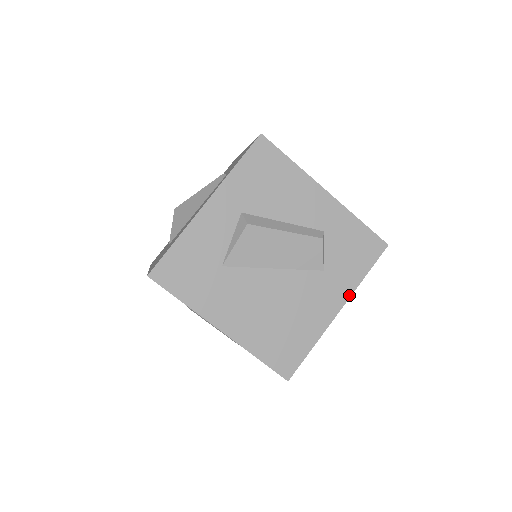
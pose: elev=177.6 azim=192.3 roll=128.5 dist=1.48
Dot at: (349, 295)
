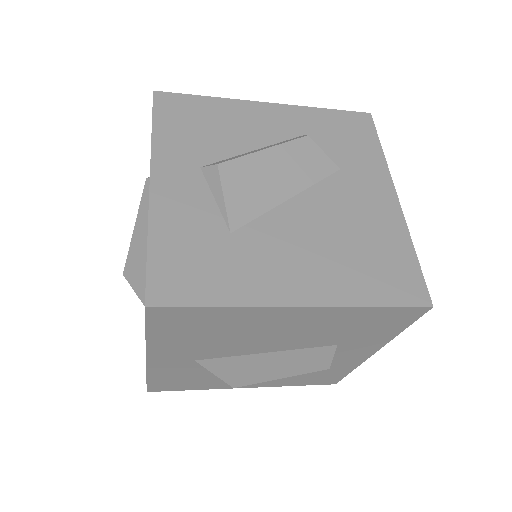
Dot at: (388, 175)
